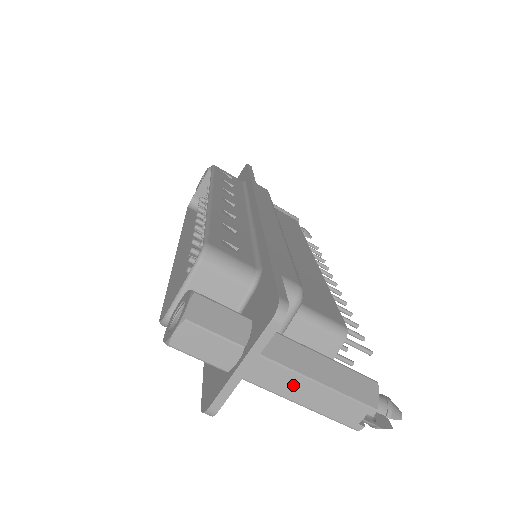
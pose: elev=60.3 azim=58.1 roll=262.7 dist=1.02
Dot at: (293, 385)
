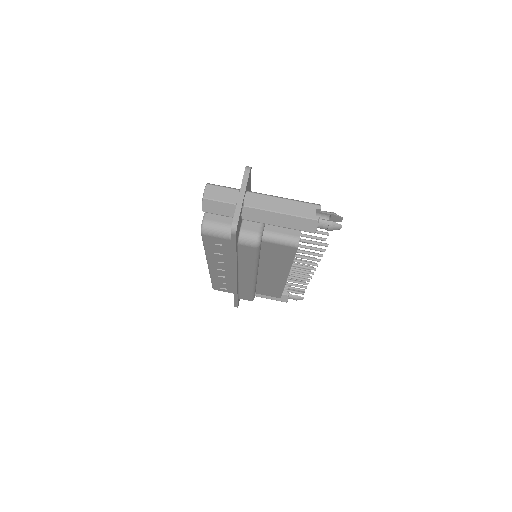
Dot at: (270, 202)
